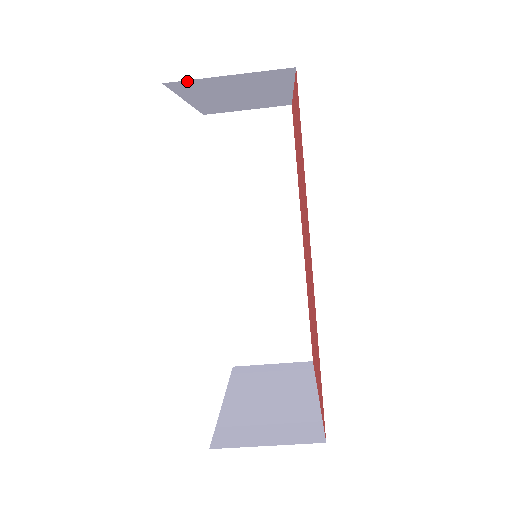
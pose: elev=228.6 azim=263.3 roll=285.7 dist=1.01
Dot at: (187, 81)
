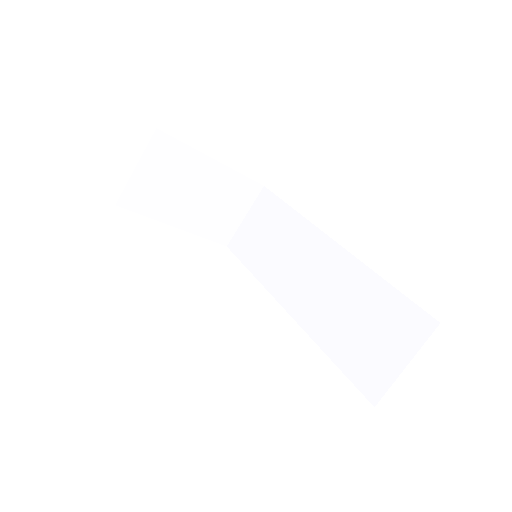
Dot at: (125, 193)
